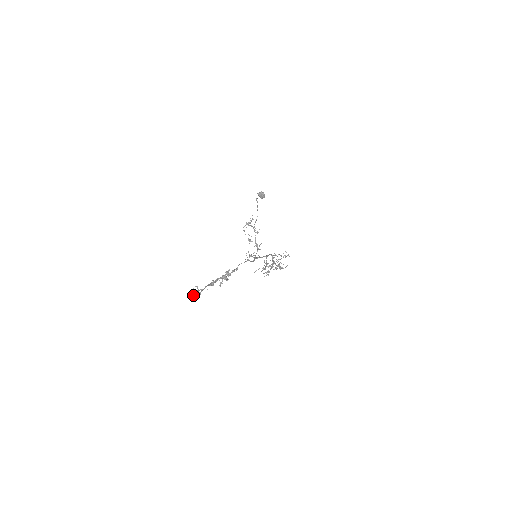
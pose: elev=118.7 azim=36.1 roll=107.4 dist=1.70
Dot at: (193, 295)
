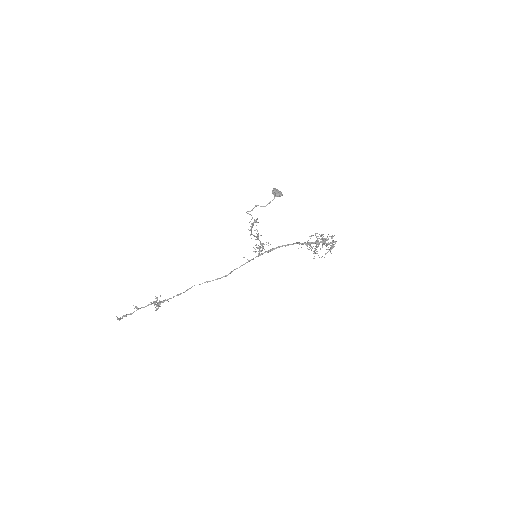
Dot at: (119, 318)
